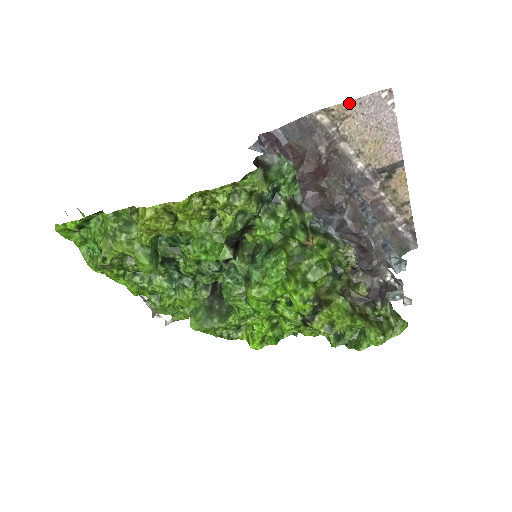
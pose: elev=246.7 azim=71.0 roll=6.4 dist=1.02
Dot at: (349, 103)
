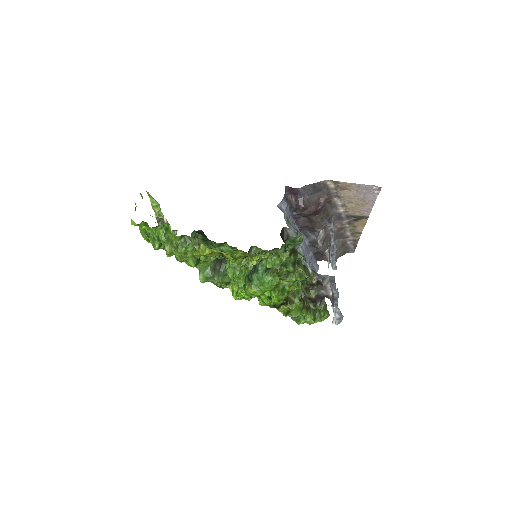
Dot at: (352, 184)
